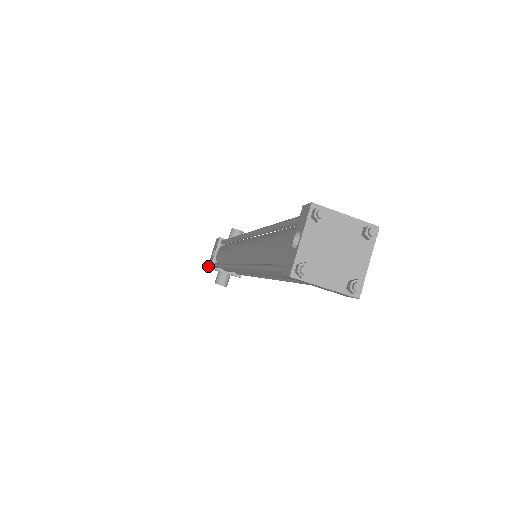
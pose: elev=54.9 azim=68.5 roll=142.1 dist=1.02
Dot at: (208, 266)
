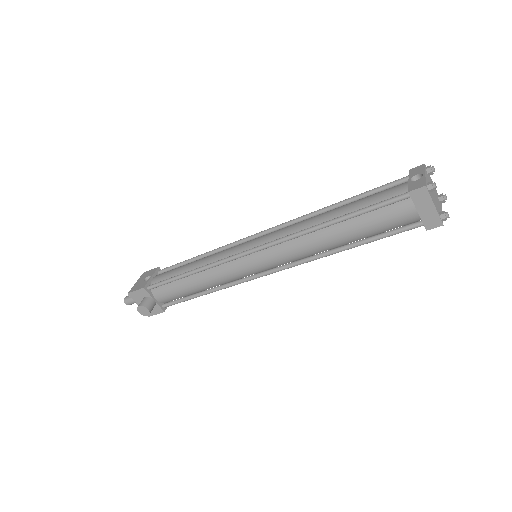
Dot at: (132, 290)
